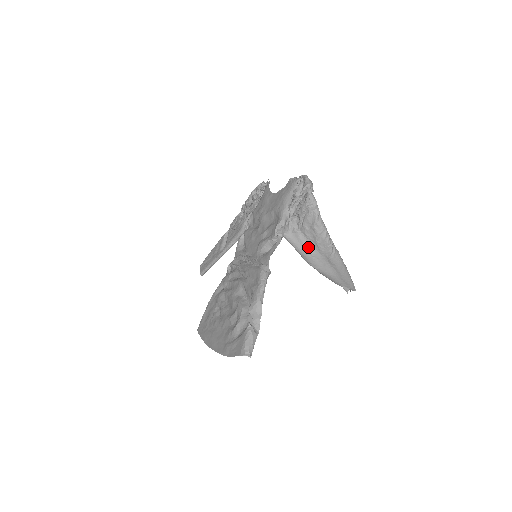
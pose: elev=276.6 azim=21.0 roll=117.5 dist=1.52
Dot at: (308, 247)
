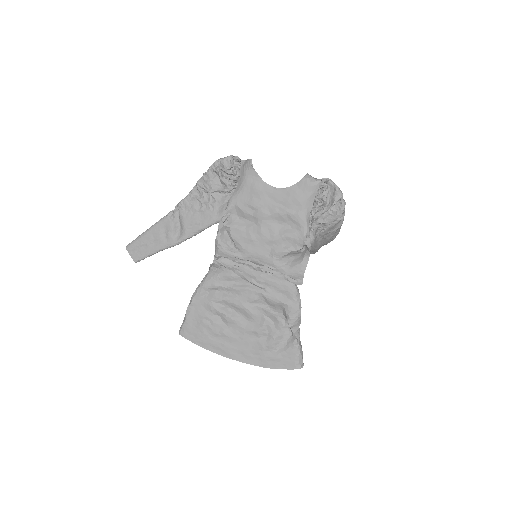
Dot at: (319, 244)
